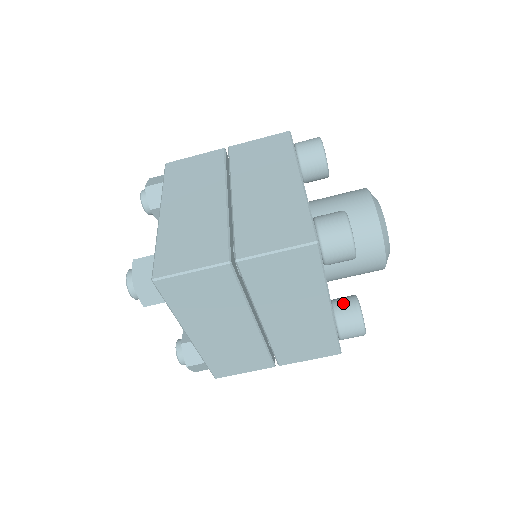
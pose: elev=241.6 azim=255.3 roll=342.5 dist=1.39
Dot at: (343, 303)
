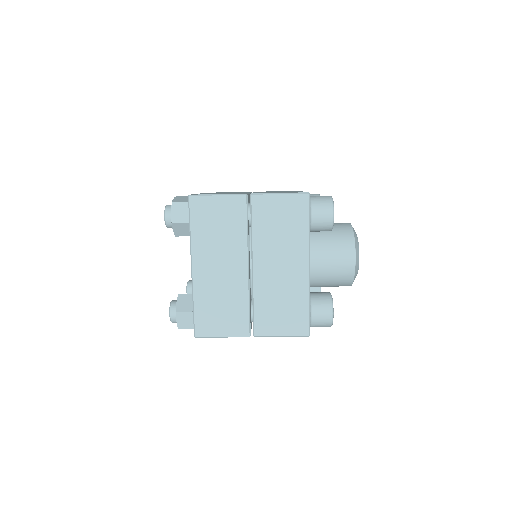
Dot at: (311, 289)
